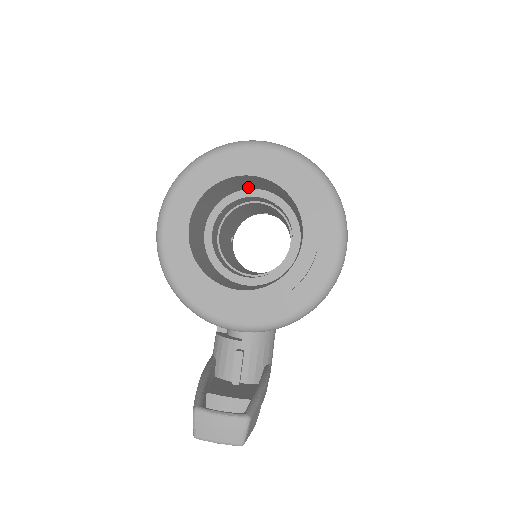
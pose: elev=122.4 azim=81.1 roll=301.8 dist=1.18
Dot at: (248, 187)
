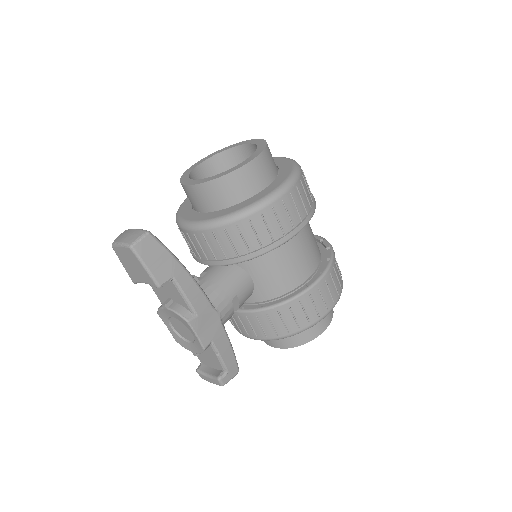
Dot at: occluded
